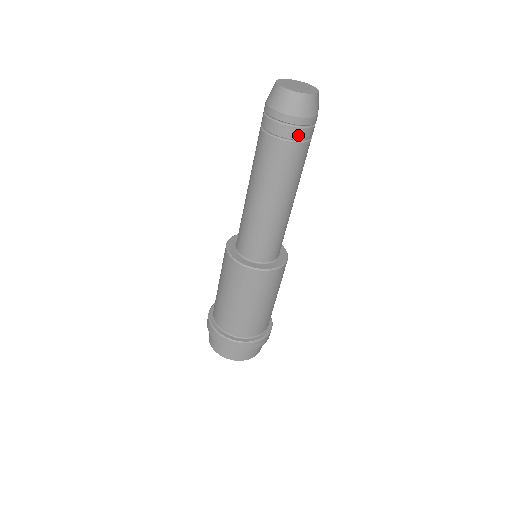
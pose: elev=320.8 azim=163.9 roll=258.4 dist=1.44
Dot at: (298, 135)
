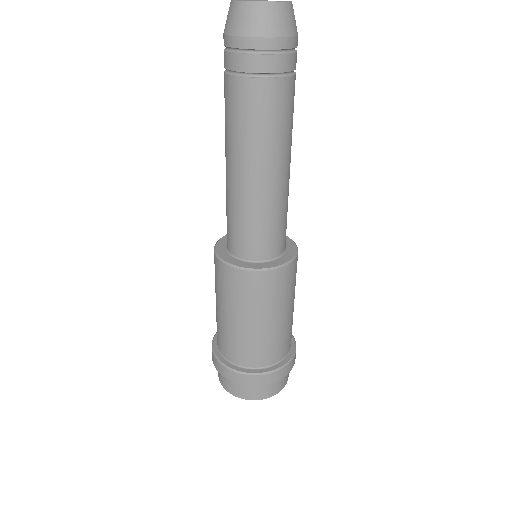
Dot at: (244, 65)
